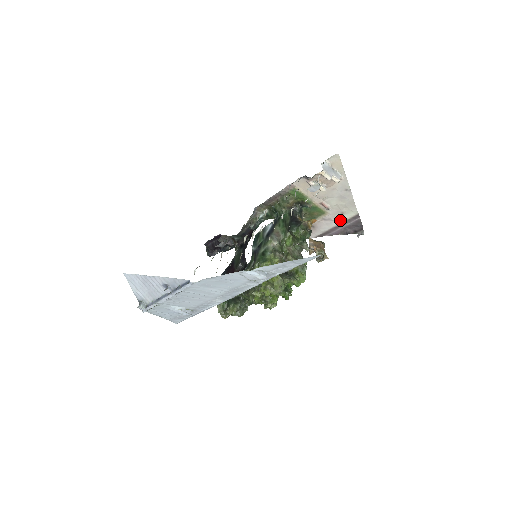
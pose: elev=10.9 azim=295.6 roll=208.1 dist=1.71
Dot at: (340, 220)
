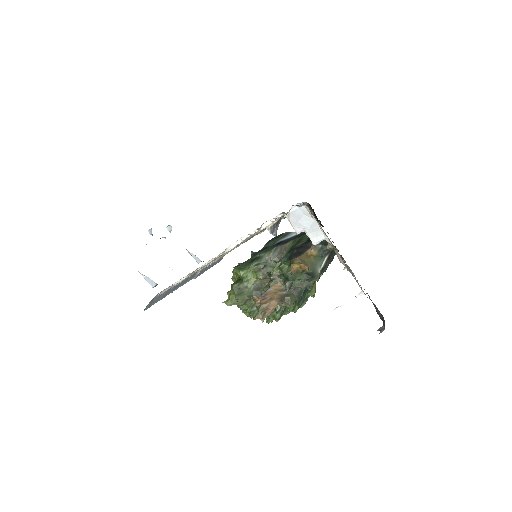
Dot at: (361, 291)
